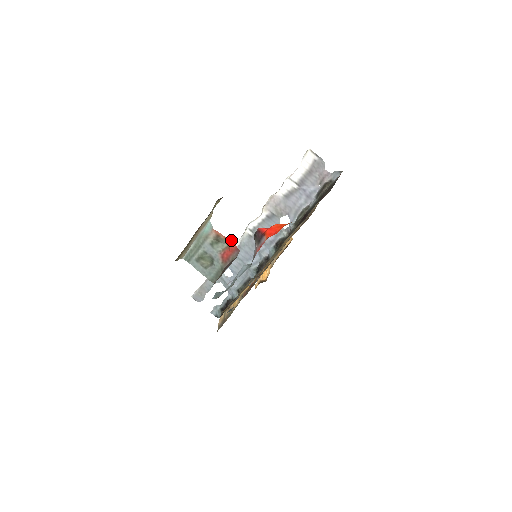
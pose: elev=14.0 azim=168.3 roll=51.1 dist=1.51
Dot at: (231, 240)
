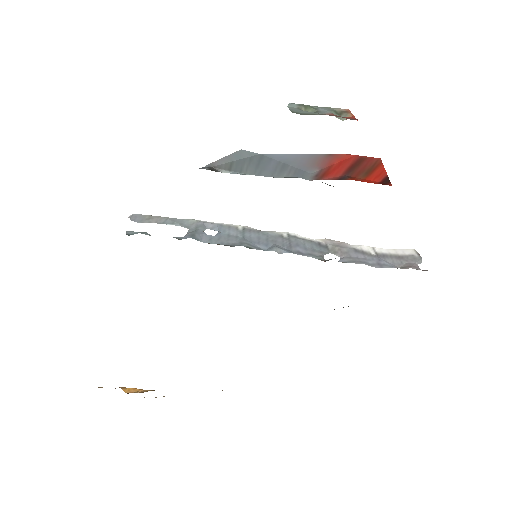
Dot at: occluded
